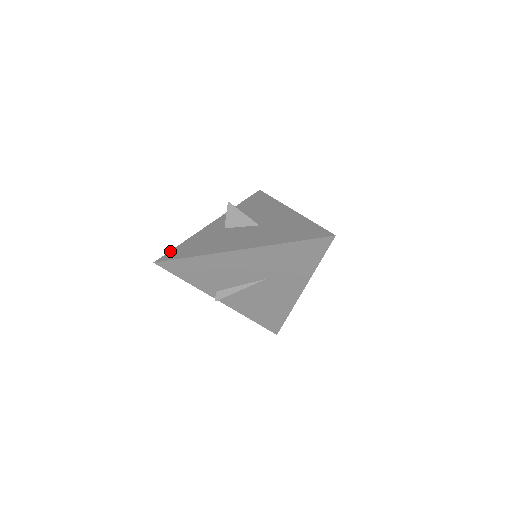
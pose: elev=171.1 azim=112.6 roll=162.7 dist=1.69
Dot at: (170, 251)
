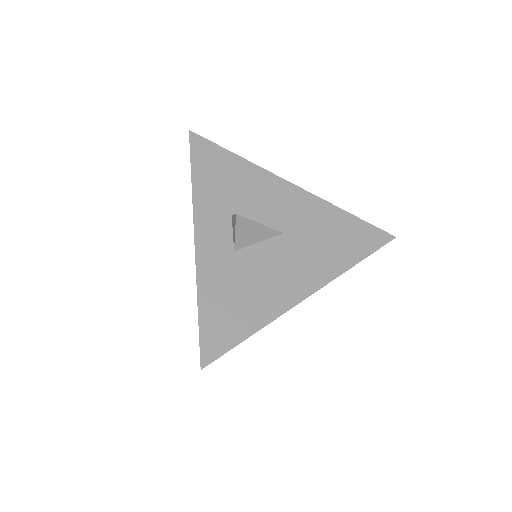
Dot at: (200, 334)
